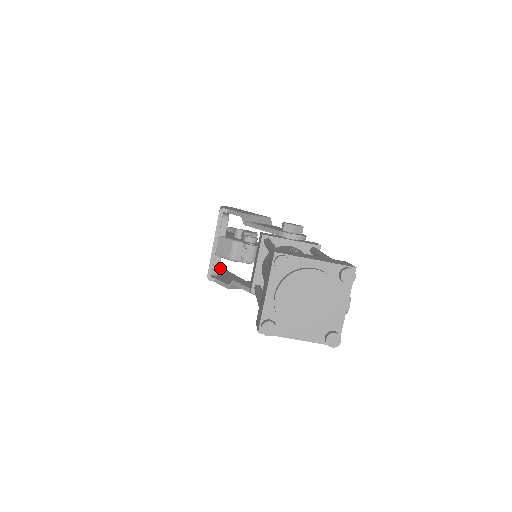
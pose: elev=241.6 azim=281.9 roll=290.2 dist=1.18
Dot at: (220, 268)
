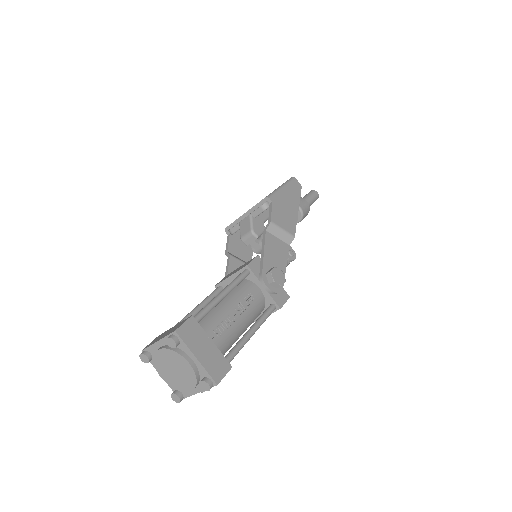
Dot at: occluded
